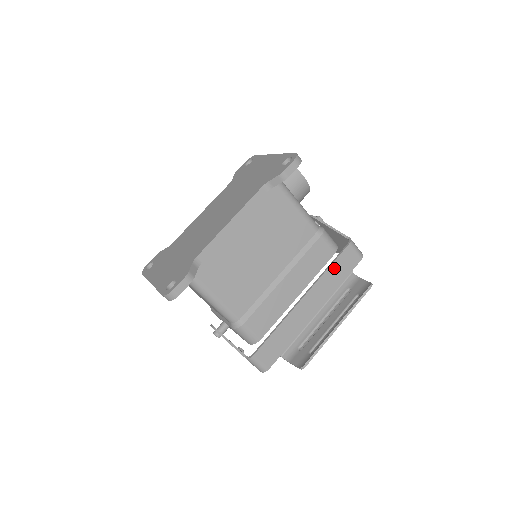
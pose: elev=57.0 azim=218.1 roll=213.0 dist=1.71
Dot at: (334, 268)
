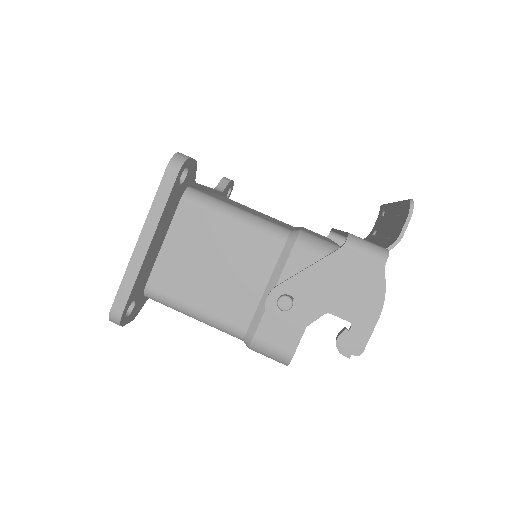
Dot at: occluded
